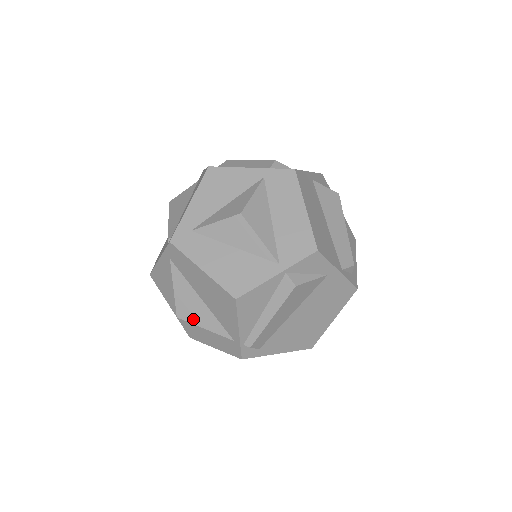
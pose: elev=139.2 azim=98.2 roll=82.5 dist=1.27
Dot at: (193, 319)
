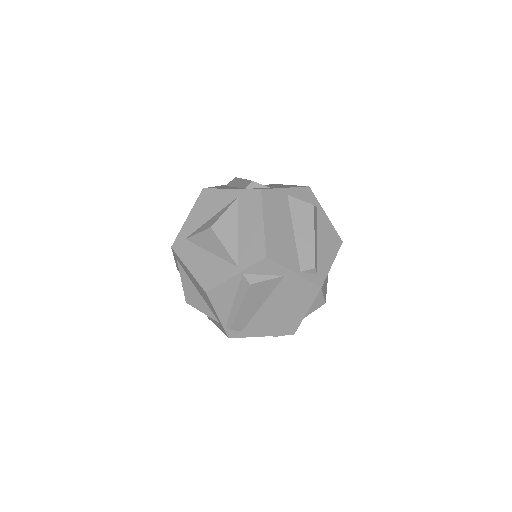
Dot at: (195, 305)
